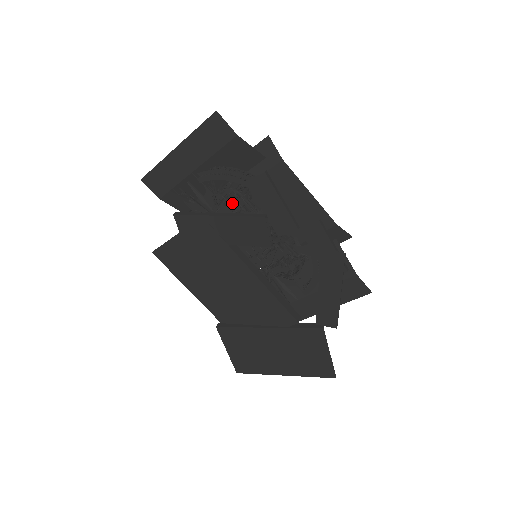
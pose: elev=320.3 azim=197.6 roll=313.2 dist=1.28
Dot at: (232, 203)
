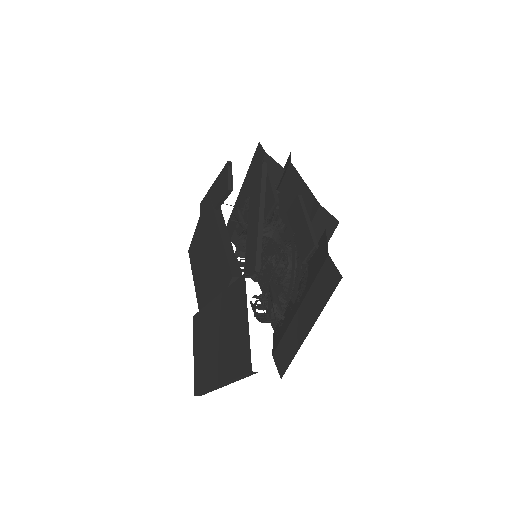
Dot at: occluded
